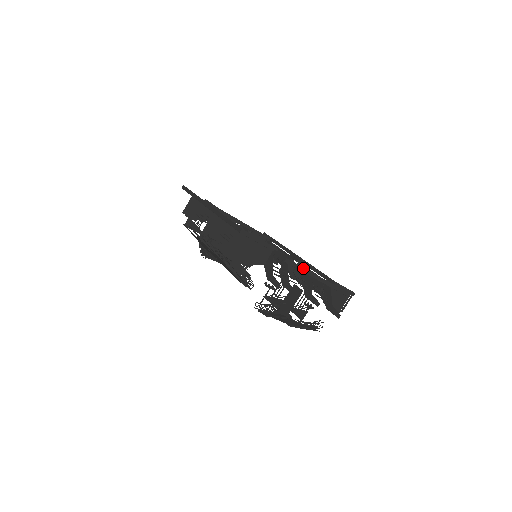
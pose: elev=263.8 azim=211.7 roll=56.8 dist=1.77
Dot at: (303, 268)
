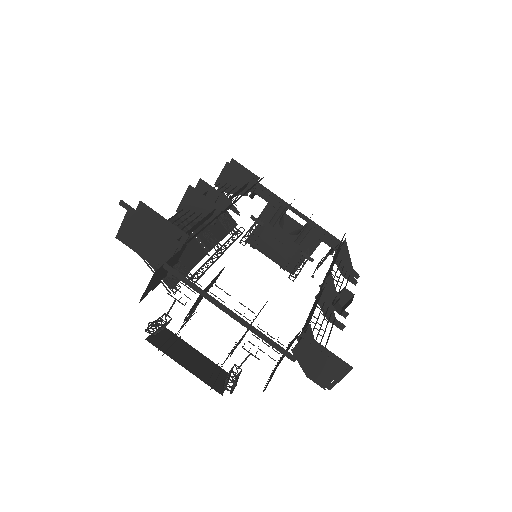
Dot at: (193, 283)
